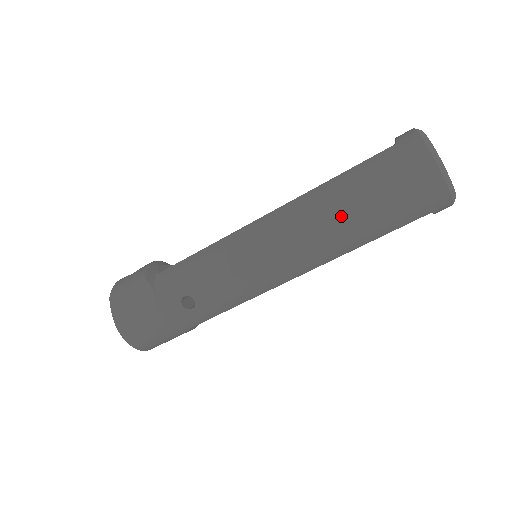
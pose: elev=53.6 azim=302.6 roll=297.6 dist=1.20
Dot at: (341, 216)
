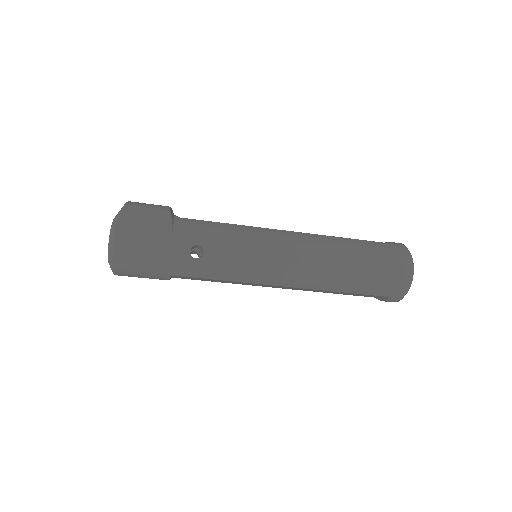
Dot at: (345, 261)
